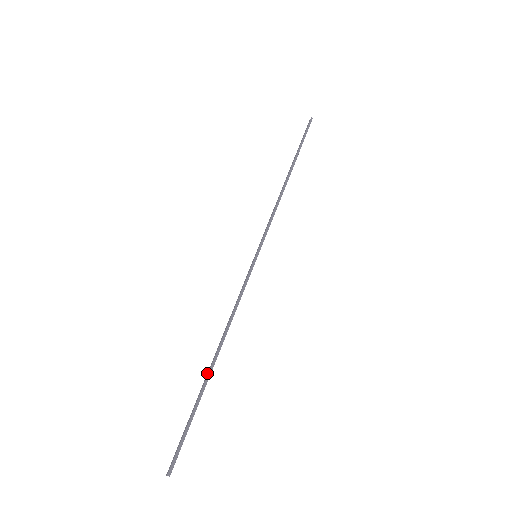
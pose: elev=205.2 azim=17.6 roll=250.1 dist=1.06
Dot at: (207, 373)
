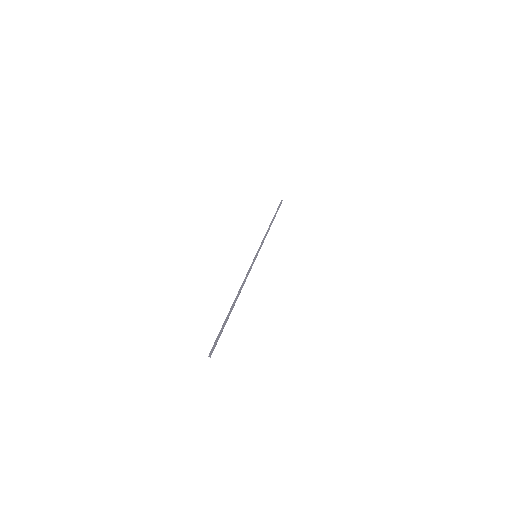
Dot at: (231, 307)
